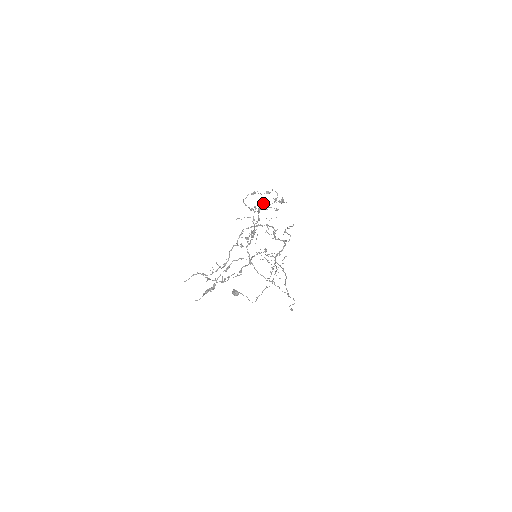
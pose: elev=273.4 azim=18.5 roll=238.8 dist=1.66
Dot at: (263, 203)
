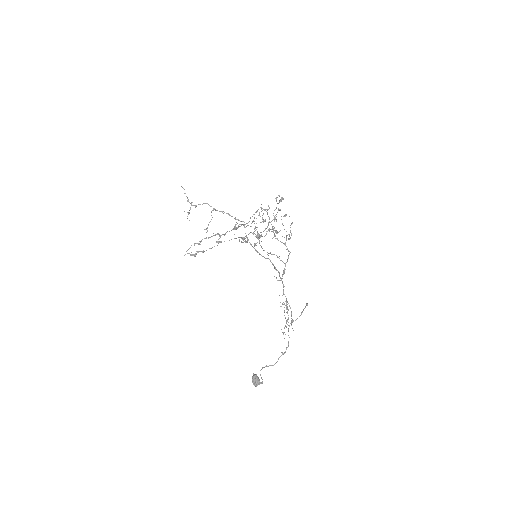
Dot at: occluded
